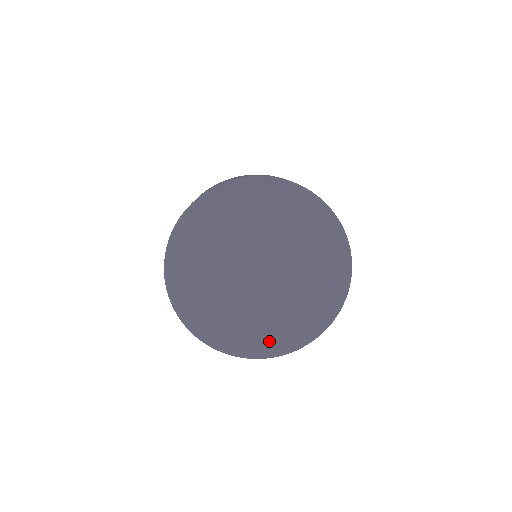
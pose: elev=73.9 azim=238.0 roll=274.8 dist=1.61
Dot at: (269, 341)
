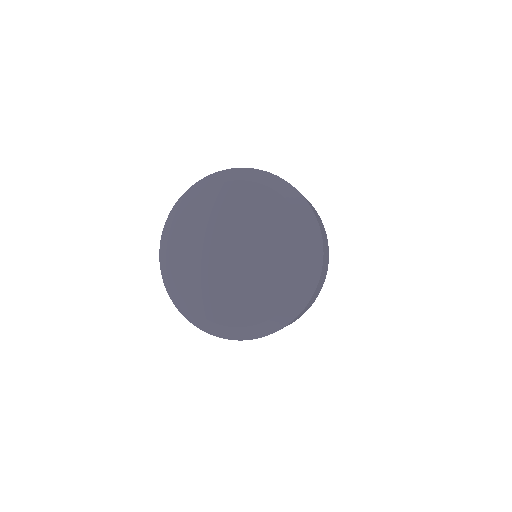
Dot at: (187, 295)
